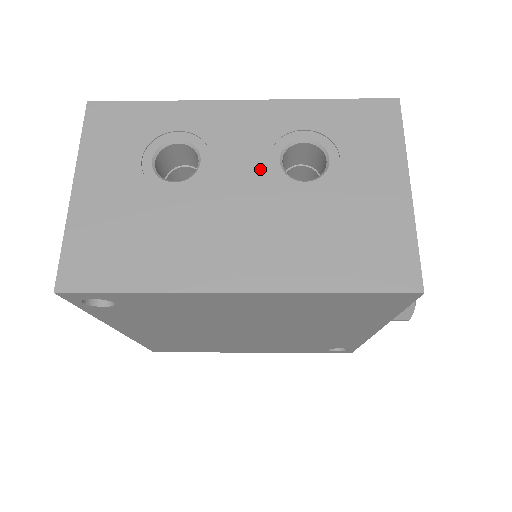
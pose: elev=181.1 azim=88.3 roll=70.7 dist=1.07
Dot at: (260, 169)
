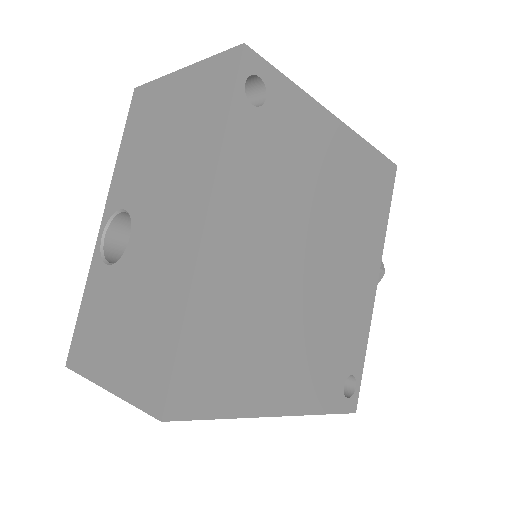
Dot at: occluded
